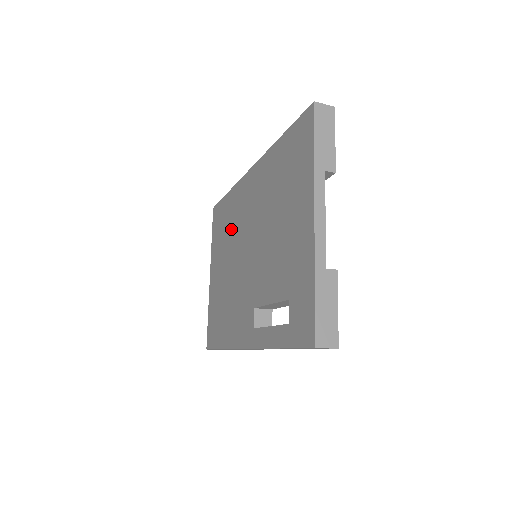
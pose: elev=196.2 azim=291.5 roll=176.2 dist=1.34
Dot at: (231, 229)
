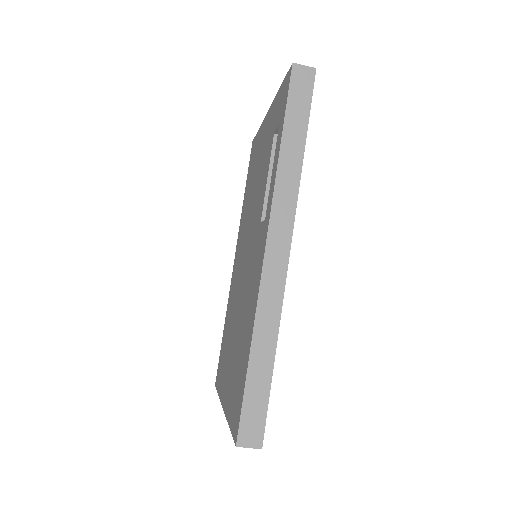
Dot at: (231, 313)
